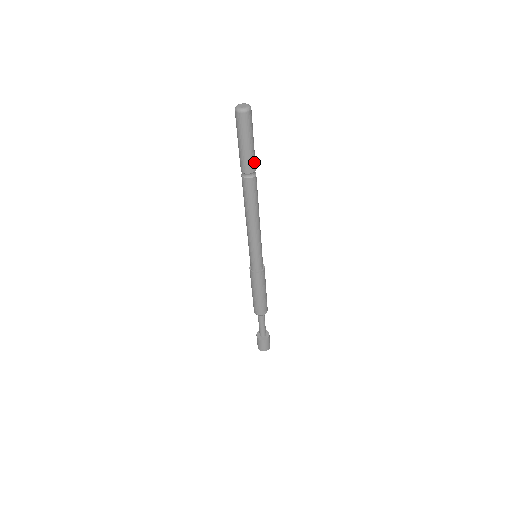
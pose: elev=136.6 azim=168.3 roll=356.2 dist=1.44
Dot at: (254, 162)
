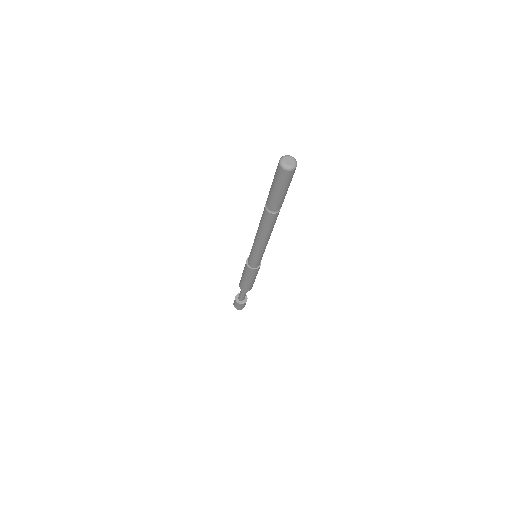
Dot at: occluded
